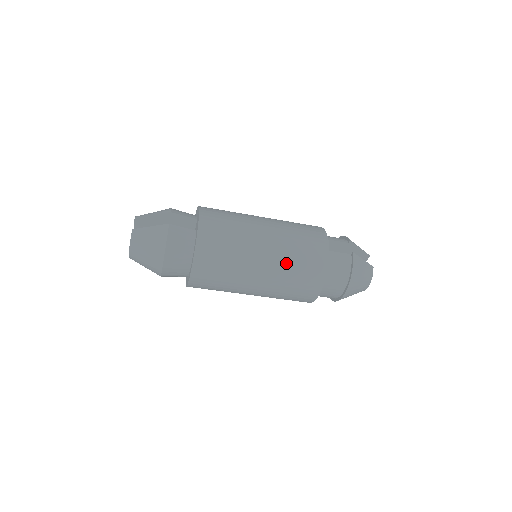
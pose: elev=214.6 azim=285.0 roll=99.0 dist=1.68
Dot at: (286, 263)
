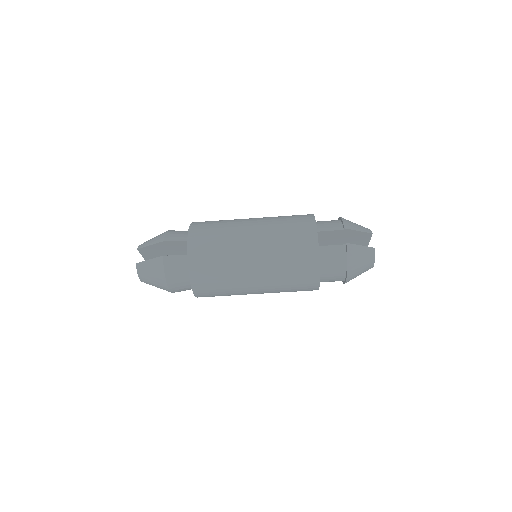
Dot at: (277, 271)
